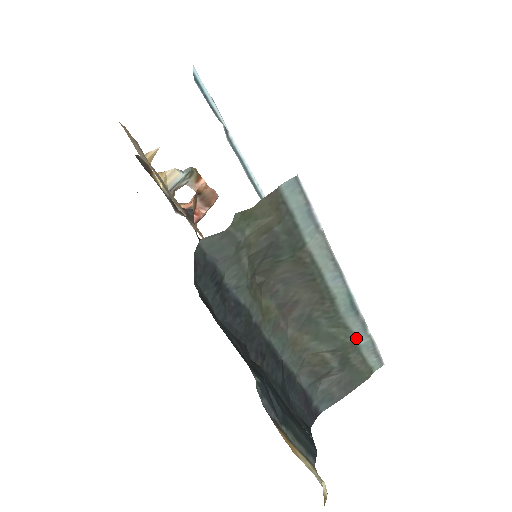
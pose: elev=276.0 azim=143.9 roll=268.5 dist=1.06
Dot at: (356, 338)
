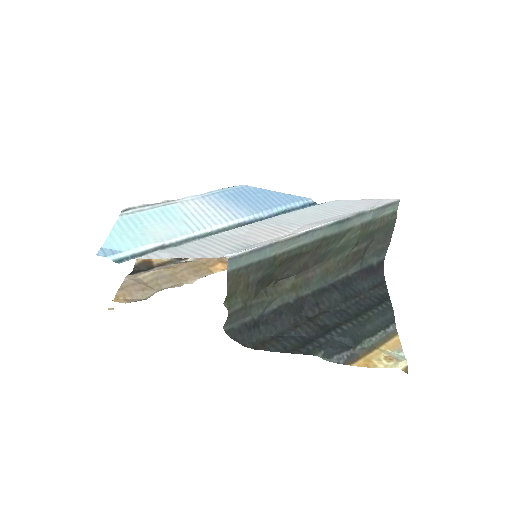
Dot at: (363, 222)
